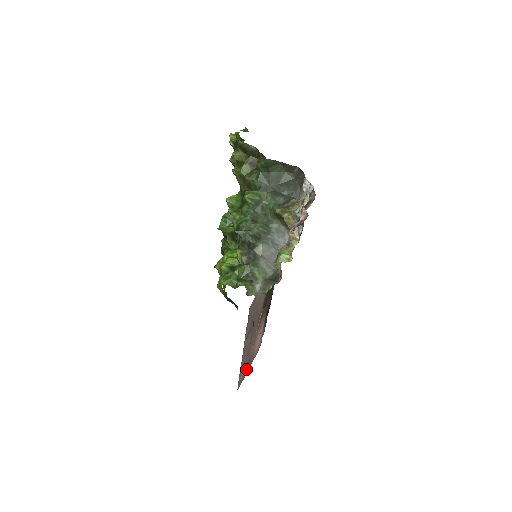
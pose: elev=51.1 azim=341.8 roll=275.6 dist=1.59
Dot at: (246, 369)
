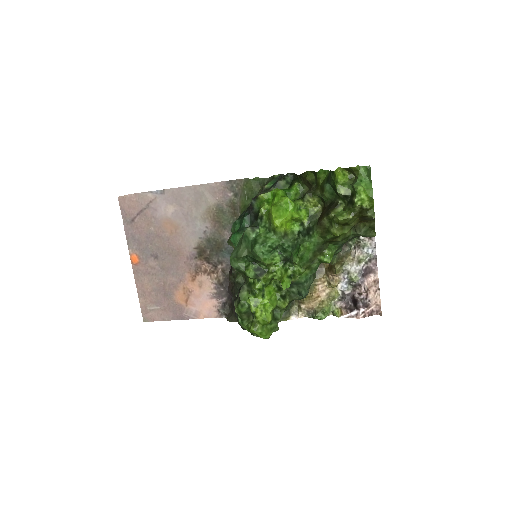
Dot at: (169, 314)
